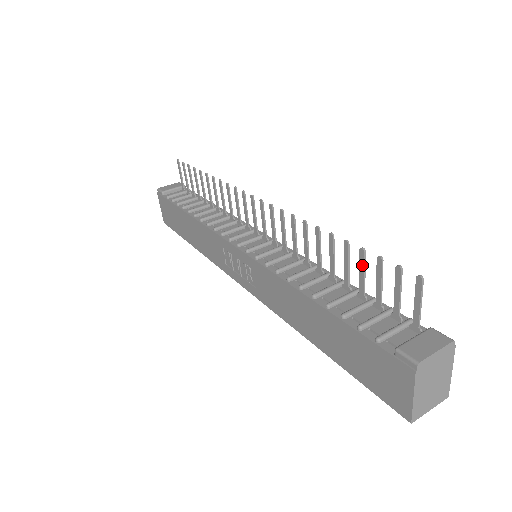
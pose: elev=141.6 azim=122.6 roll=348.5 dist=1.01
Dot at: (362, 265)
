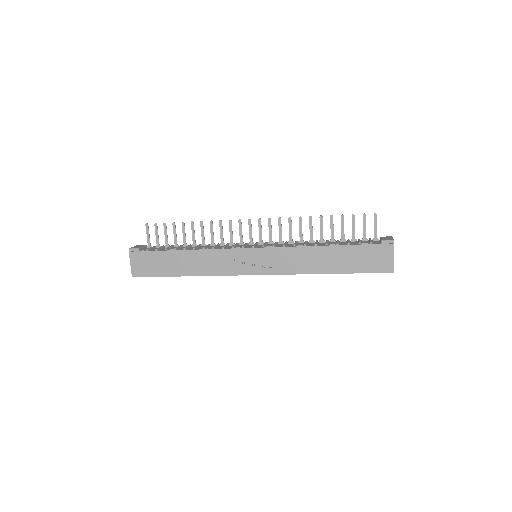
Dot at: (343, 223)
